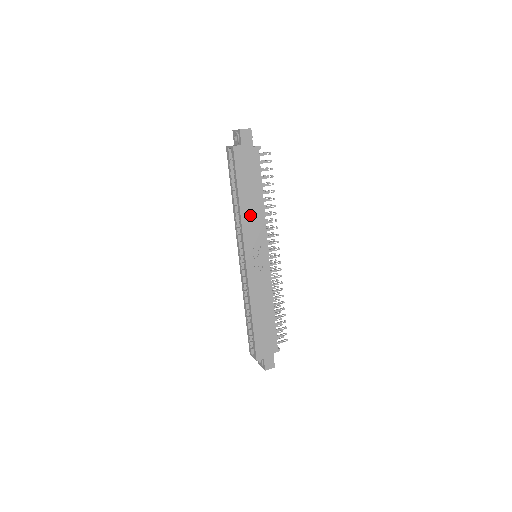
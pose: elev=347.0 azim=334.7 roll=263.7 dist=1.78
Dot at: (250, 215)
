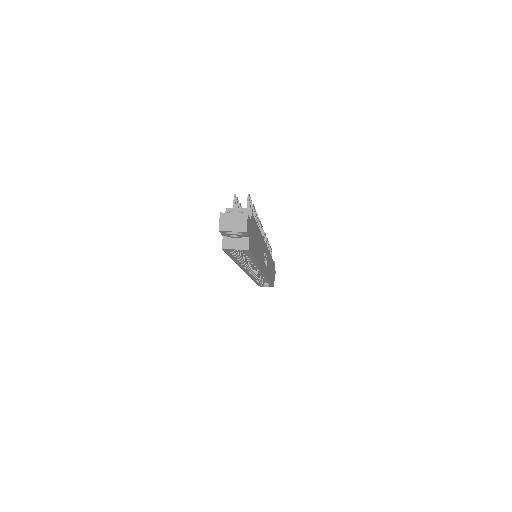
Dot at: (260, 253)
